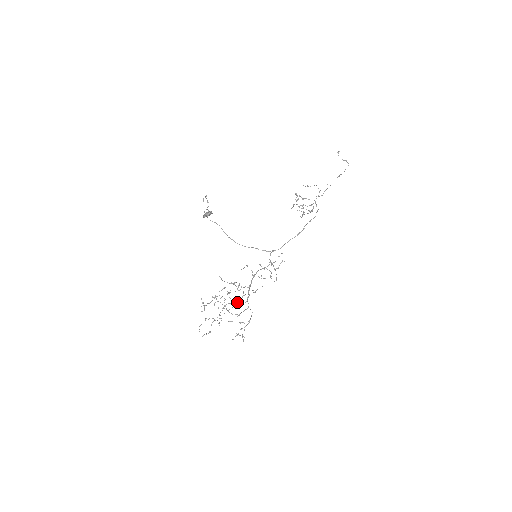
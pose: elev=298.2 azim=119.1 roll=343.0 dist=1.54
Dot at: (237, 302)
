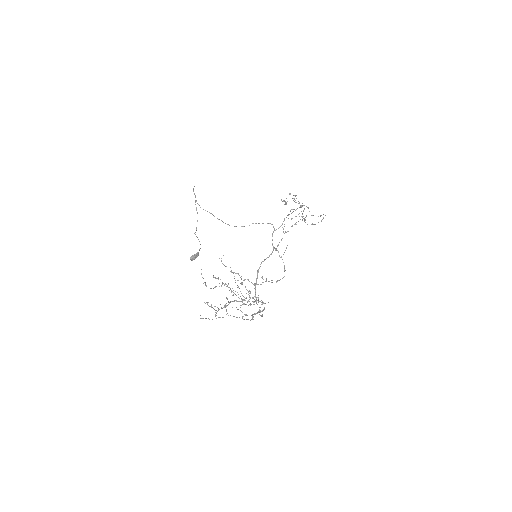
Dot at: (244, 297)
